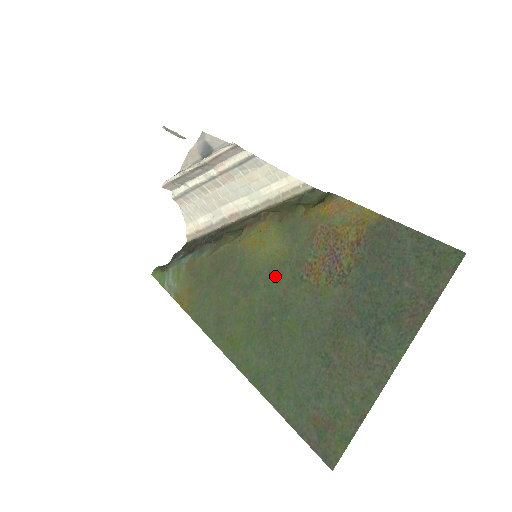
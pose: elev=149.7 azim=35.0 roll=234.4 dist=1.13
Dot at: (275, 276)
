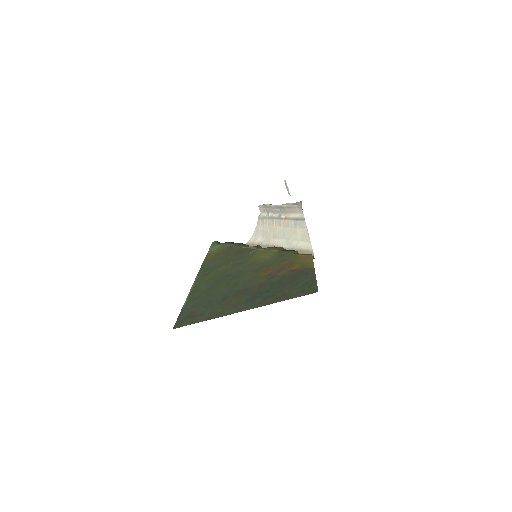
Dot at: (252, 265)
